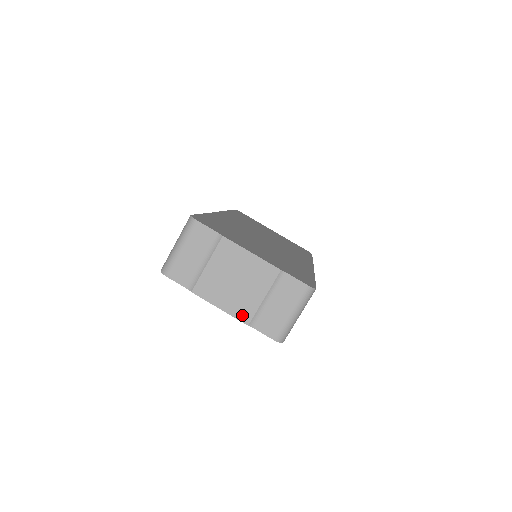
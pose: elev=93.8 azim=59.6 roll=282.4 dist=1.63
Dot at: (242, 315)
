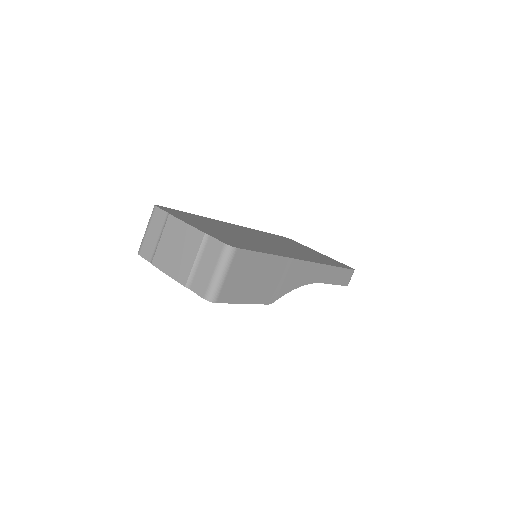
Dot at: (181, 278)
